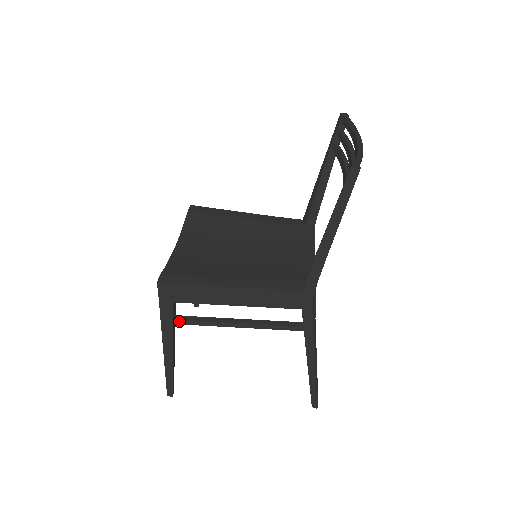
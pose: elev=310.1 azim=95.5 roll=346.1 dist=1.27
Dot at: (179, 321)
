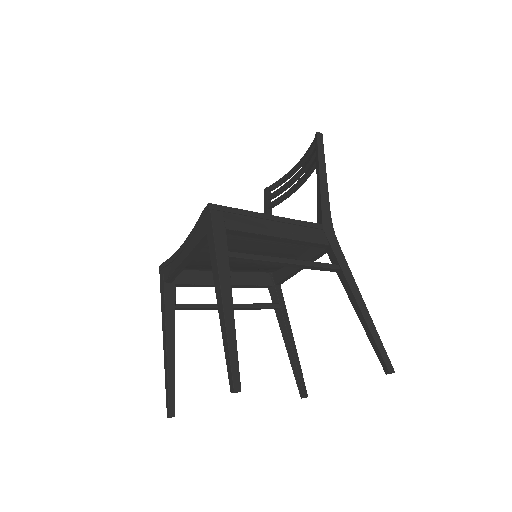
Dot at: (234, 252)
